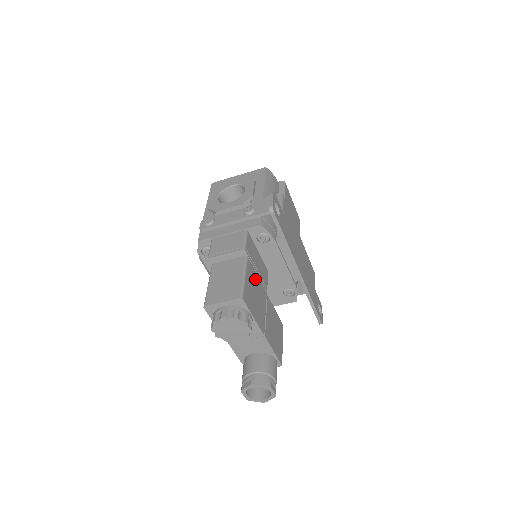
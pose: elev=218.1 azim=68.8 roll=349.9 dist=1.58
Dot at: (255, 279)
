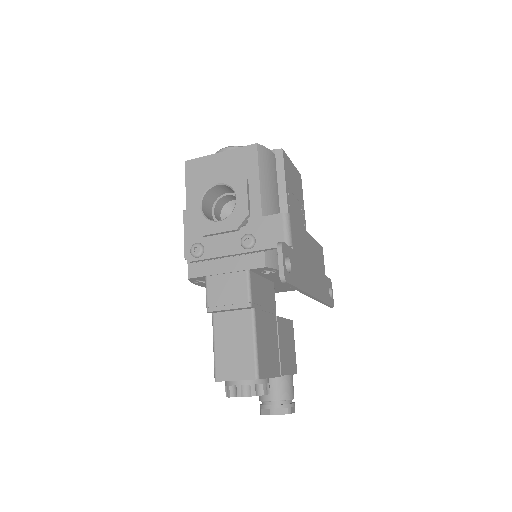
Dot at: (265, 322)
